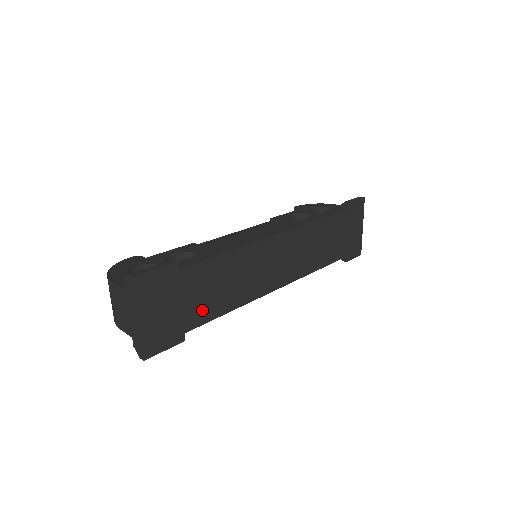
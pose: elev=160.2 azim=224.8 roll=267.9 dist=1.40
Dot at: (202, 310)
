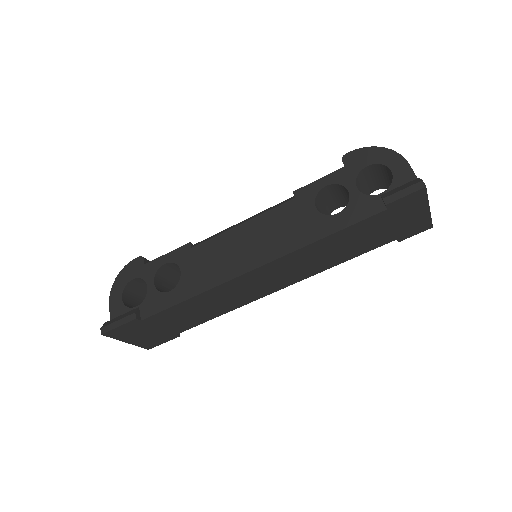
Dot at: (186, 324)
